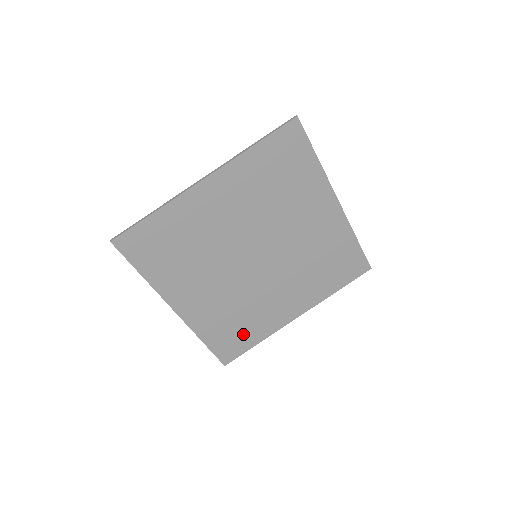
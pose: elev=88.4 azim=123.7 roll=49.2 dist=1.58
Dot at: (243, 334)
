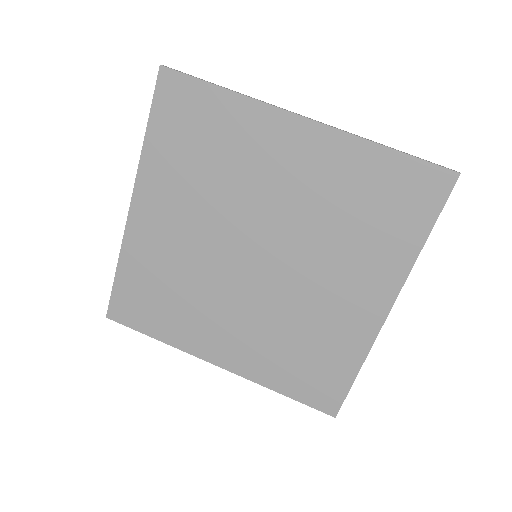
Dot at: (156, 311)
